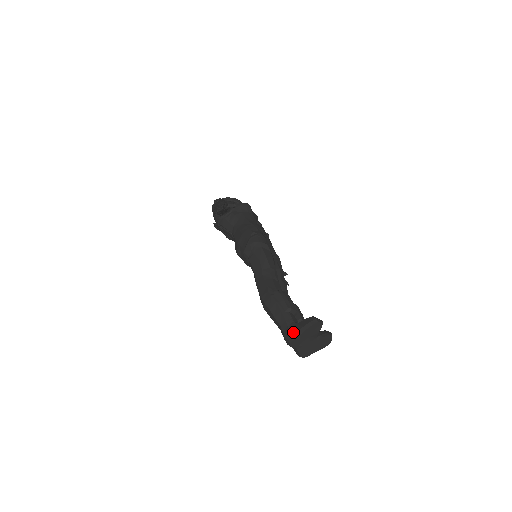
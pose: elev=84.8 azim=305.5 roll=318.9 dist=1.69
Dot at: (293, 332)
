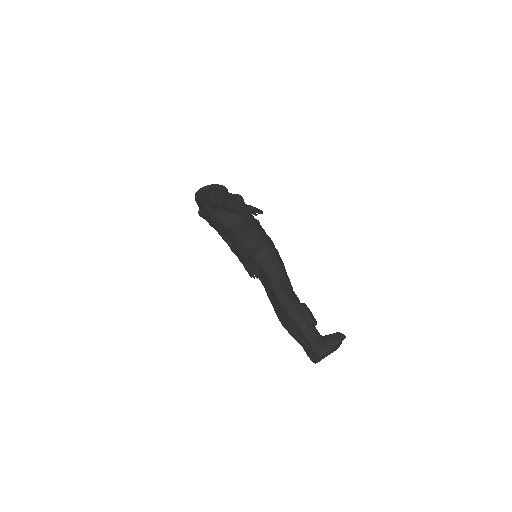
Dot at: (323, 347)
